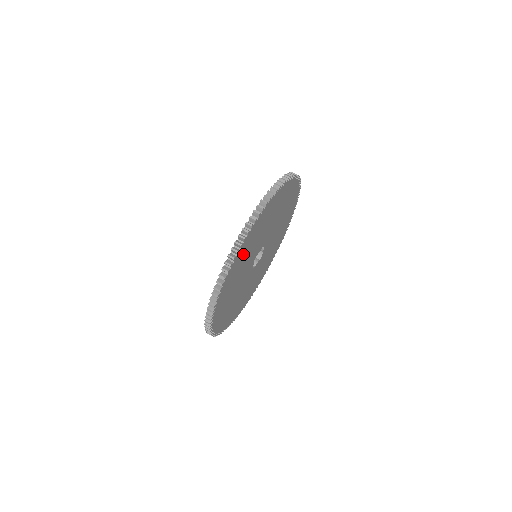
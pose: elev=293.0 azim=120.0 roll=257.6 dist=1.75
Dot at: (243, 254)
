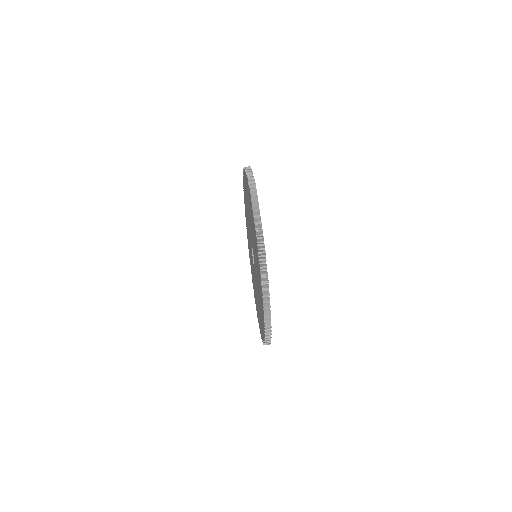
Dot at: occluded
